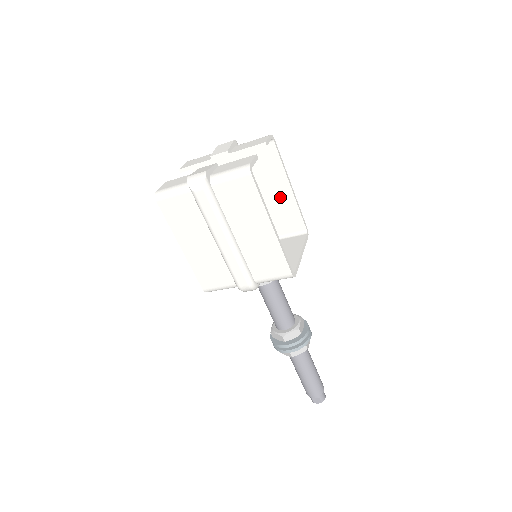
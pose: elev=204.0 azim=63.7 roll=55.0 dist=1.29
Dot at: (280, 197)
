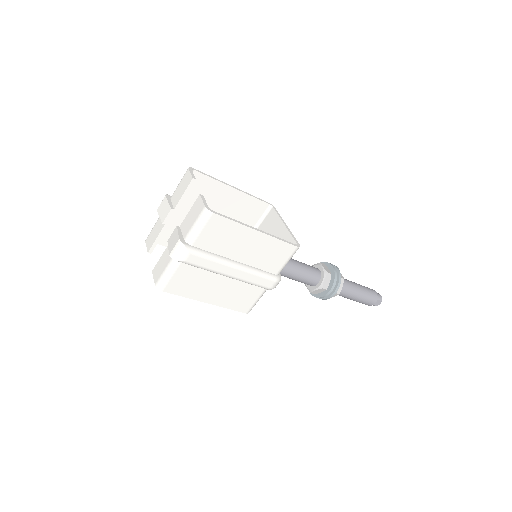
Dot at: (232, 201)
